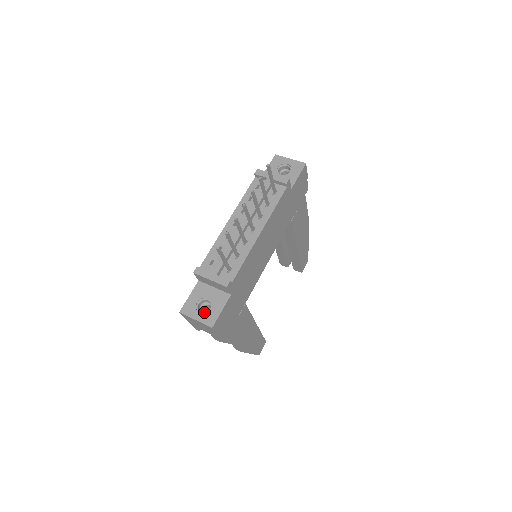
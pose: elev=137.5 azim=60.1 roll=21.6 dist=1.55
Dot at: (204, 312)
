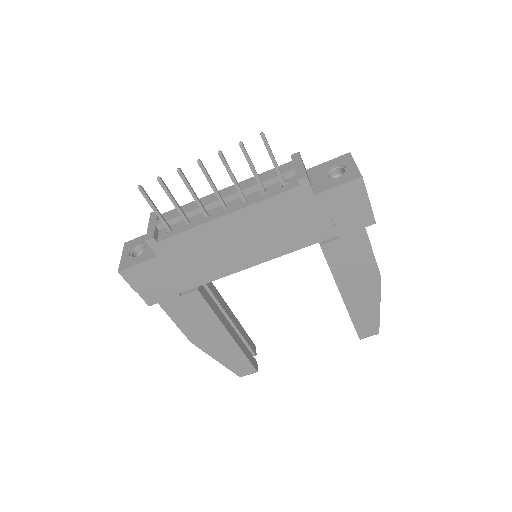
Dot at: (132, 255)
